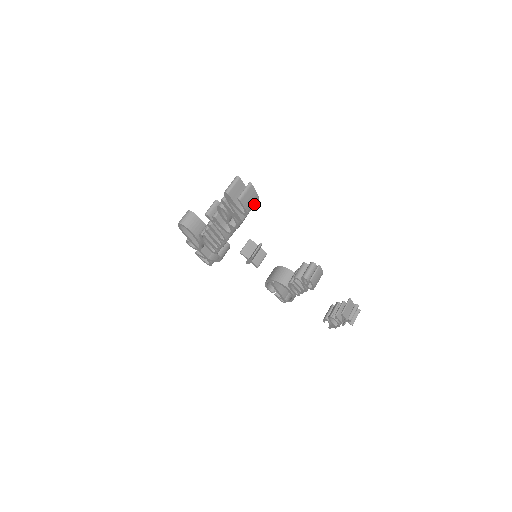
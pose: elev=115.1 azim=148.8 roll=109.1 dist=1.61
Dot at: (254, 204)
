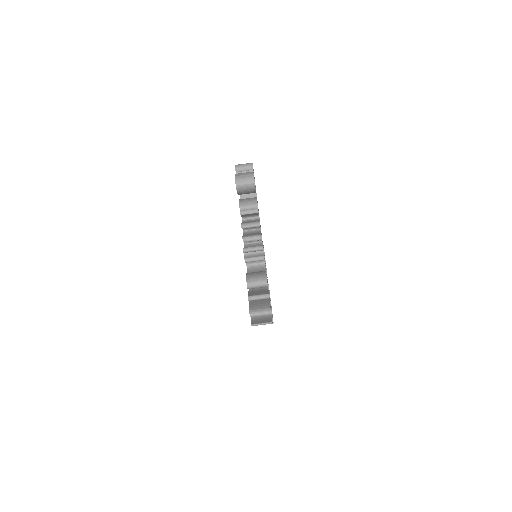
Dot at: (264, 317)
